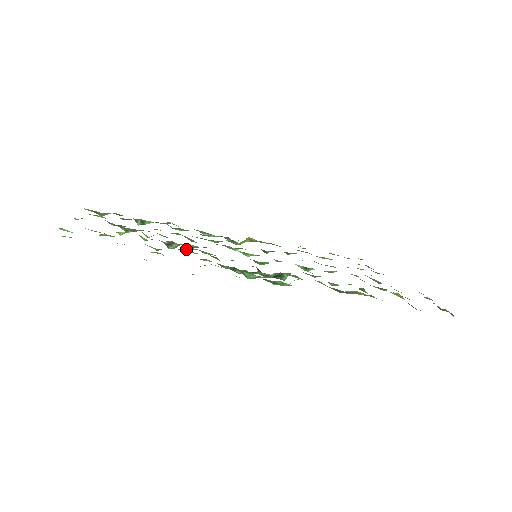
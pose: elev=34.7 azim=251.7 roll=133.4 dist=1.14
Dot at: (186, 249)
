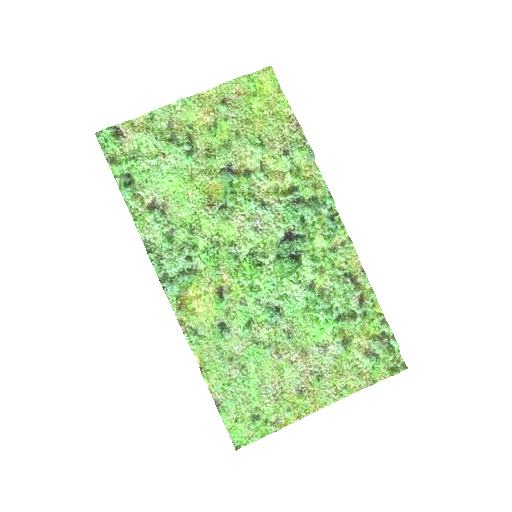
Dot at: (247, 181)
